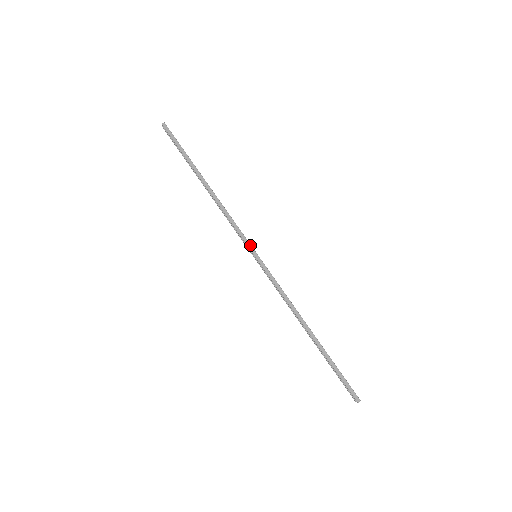
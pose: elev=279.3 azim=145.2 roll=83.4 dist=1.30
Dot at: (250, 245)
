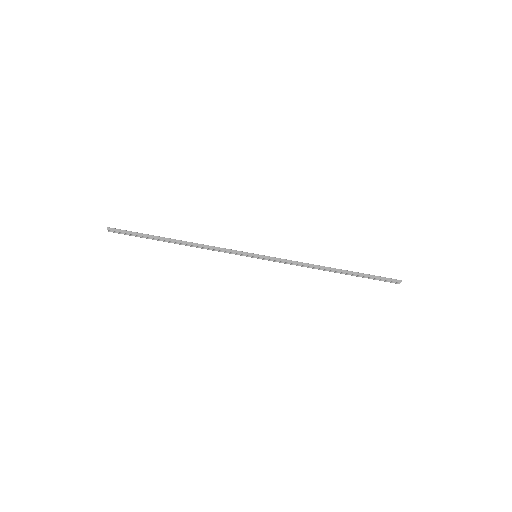
Dot at: (246, 253)
